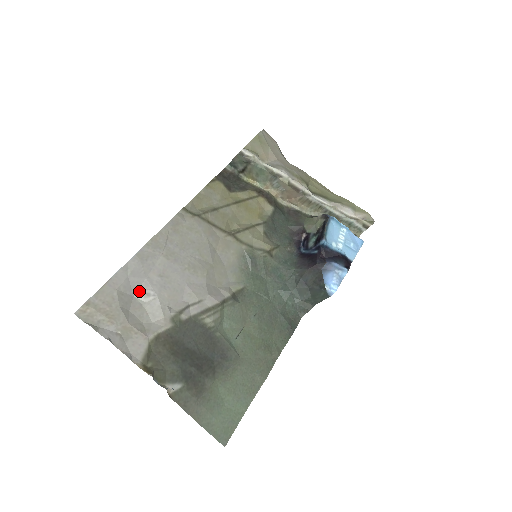
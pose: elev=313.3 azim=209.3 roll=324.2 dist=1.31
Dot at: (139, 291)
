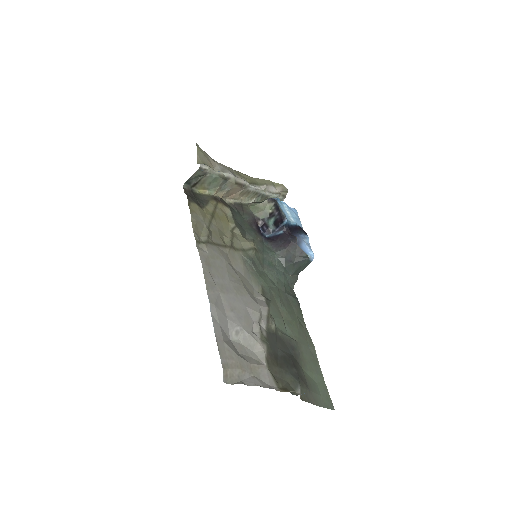
Dot at: (230, 333)
